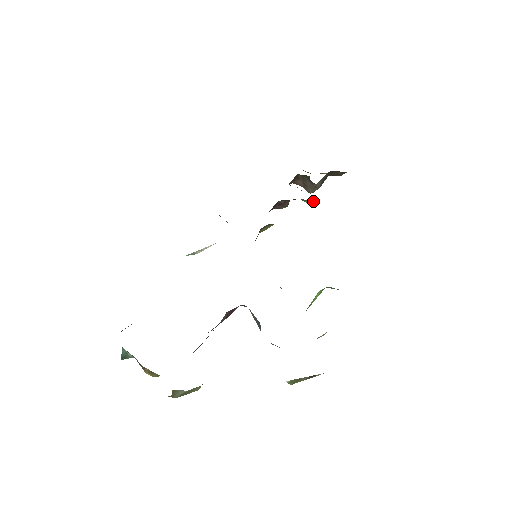
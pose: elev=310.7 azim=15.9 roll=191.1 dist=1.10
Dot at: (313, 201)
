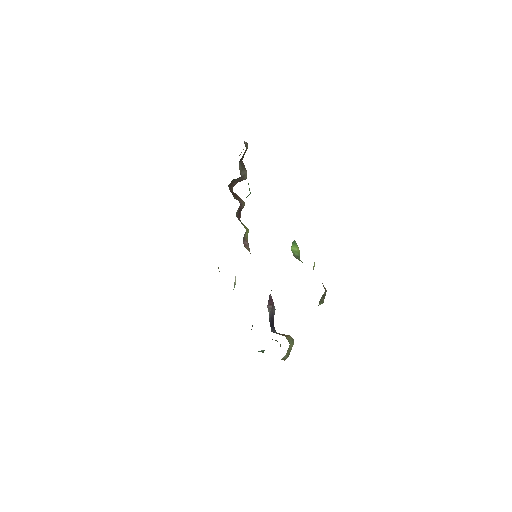
Dot at: occluded
